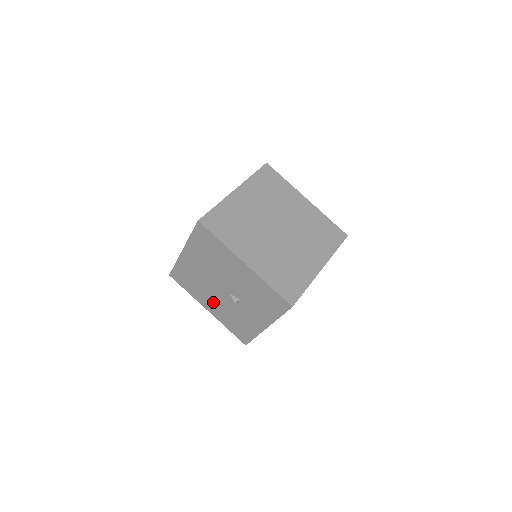
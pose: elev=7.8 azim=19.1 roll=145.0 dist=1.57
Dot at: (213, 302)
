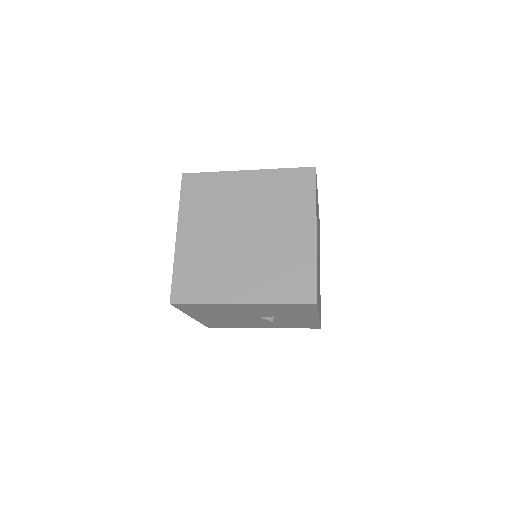
Dot at: (259, 324)
